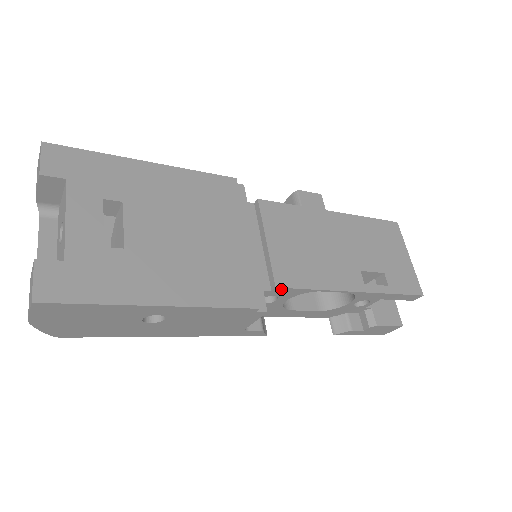
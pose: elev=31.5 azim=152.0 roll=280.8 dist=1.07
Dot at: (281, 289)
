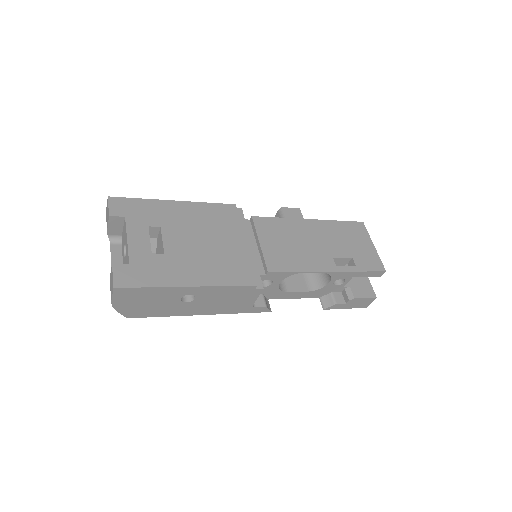
Dot at: (272, 273)
